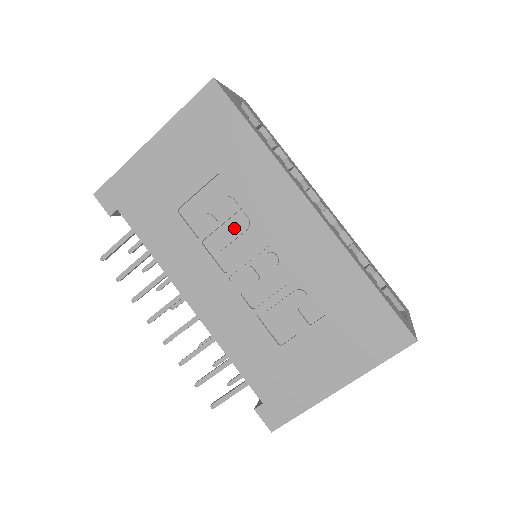
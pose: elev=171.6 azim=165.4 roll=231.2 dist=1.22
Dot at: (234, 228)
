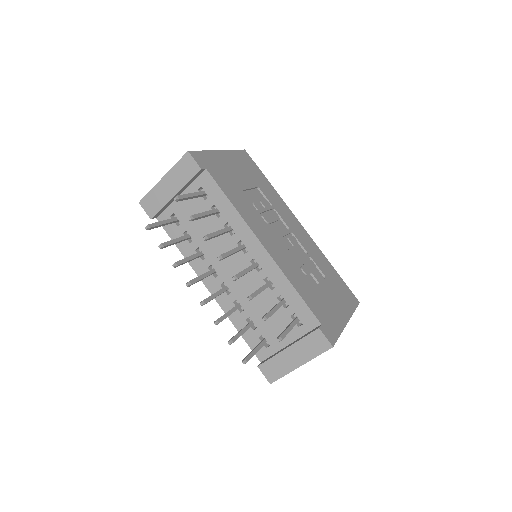
Dot at: (273, 215)
